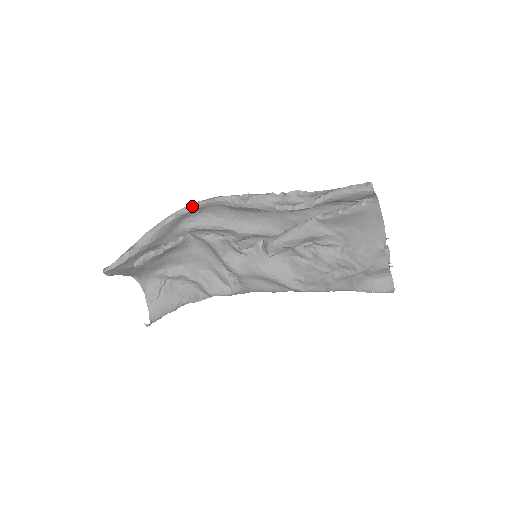
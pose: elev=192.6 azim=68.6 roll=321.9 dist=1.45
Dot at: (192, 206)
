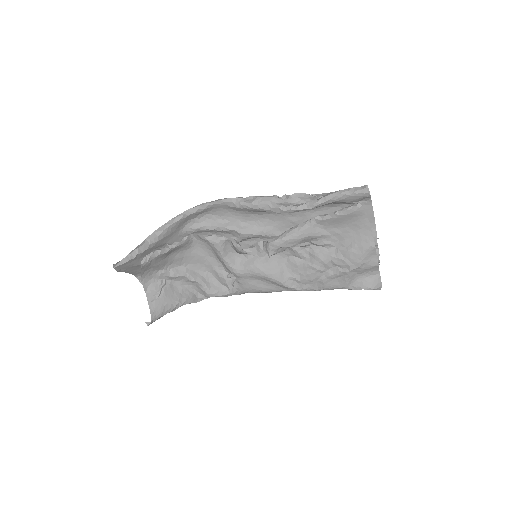
Dot at: (199, 207)
